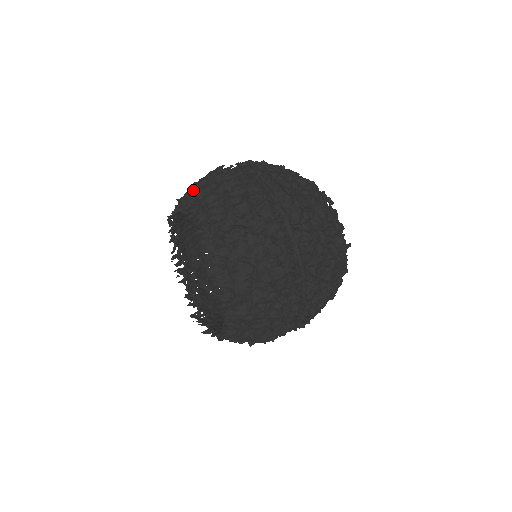
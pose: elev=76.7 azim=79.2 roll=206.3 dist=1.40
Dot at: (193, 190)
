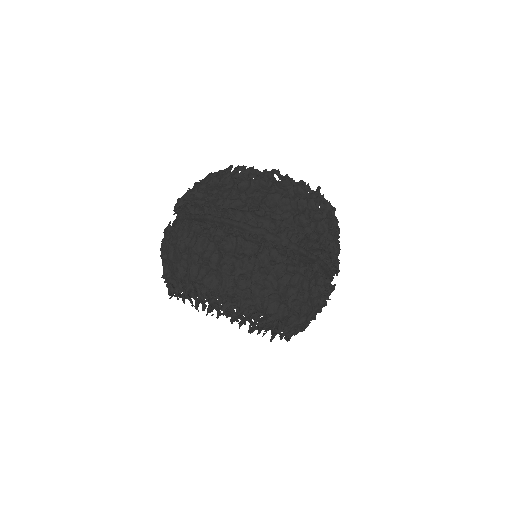
Dot at: (169, 266)
